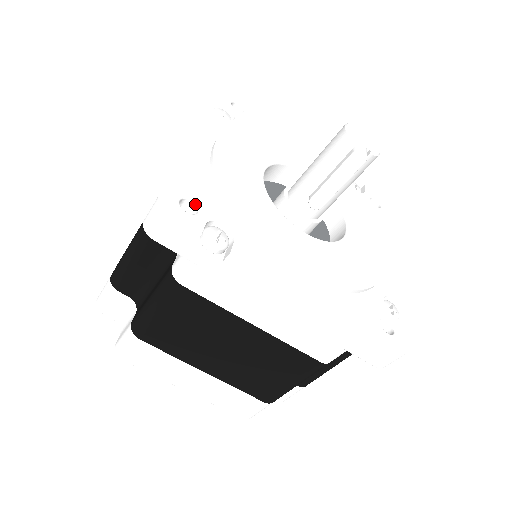
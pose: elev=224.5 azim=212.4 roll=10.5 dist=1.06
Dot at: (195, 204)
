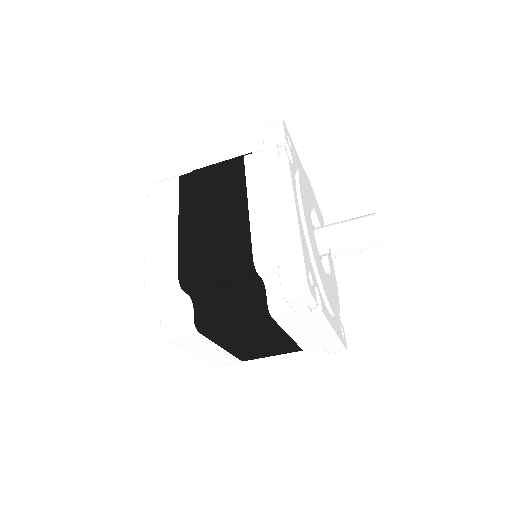
Dot at: (309, 274)
